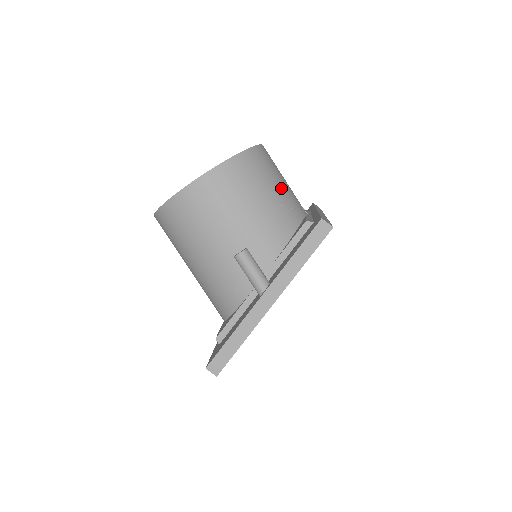
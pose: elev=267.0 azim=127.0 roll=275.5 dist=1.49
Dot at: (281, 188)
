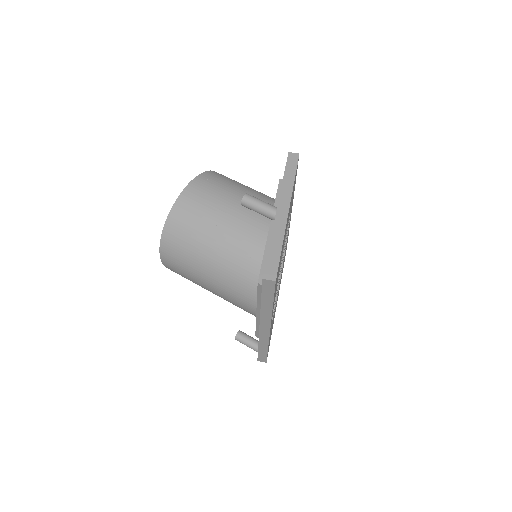
Dot at: occluded
